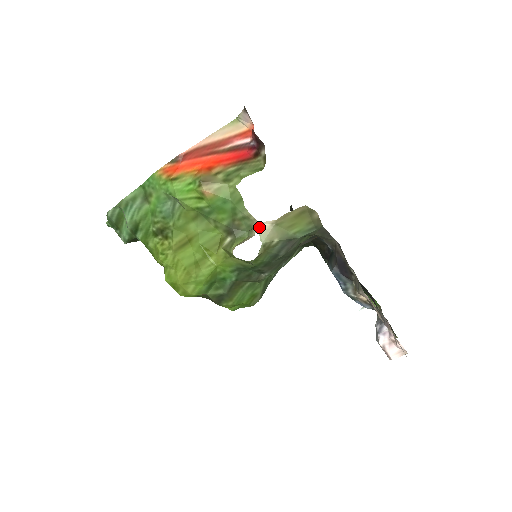
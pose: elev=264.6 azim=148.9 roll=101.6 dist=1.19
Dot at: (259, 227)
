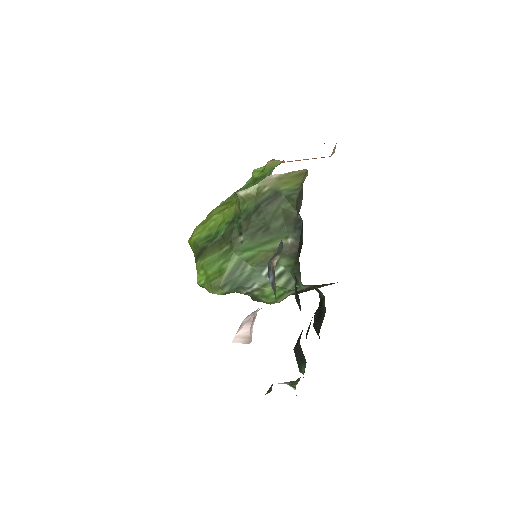
Dot at: (268, 177)
